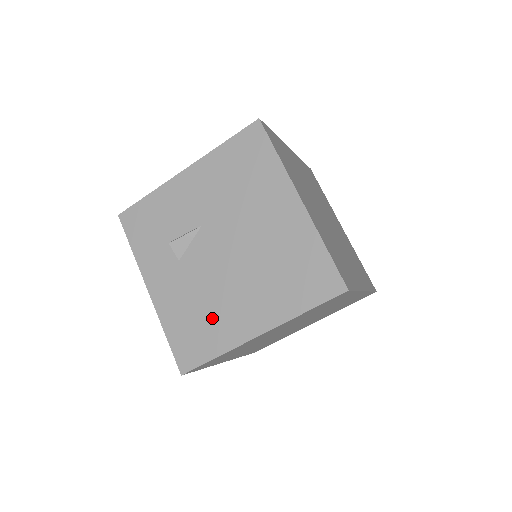
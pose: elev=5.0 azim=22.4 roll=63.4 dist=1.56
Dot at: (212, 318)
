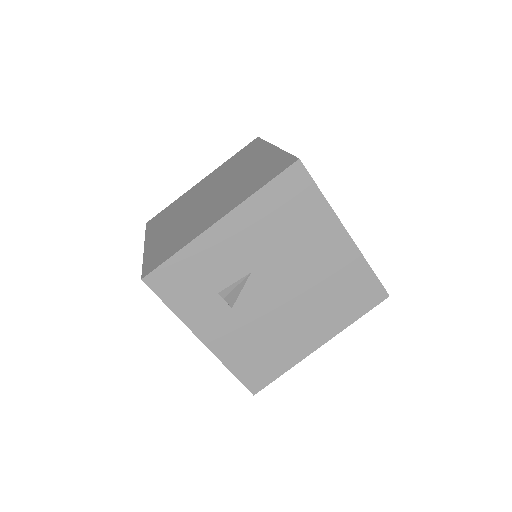
Dot at: (276, 346)
